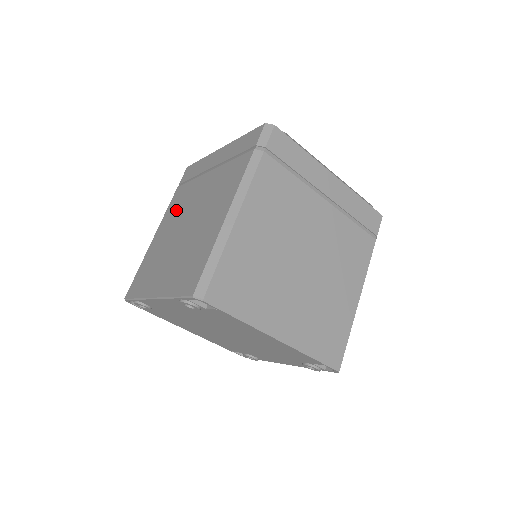
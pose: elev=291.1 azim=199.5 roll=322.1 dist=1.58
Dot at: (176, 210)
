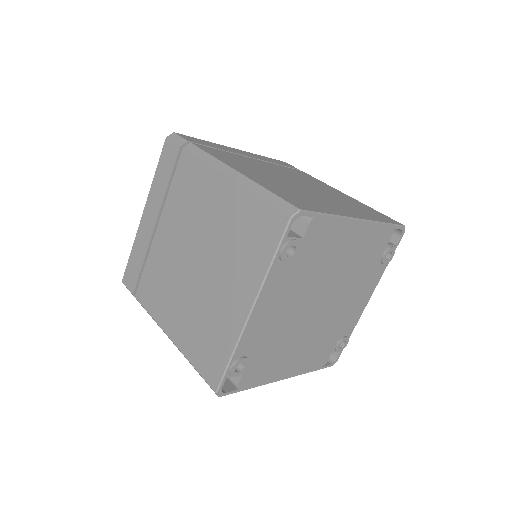
Dot at: (162, 289)
